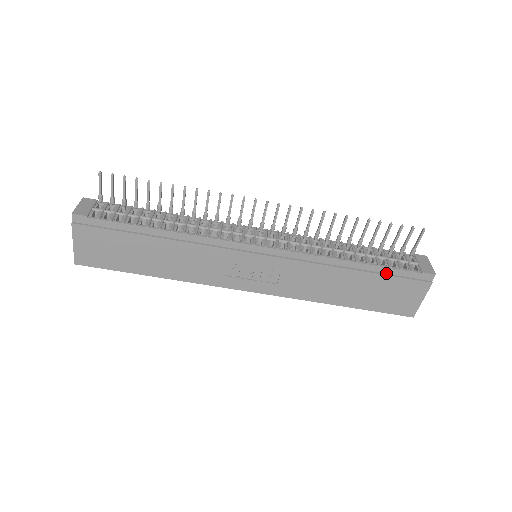
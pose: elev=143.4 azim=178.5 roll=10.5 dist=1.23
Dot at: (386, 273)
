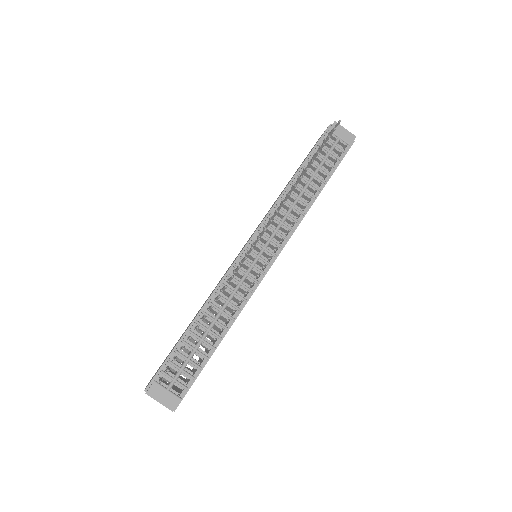
Dot at: occluded
